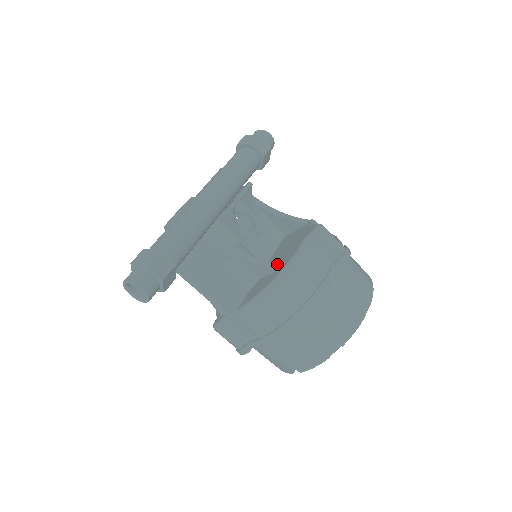
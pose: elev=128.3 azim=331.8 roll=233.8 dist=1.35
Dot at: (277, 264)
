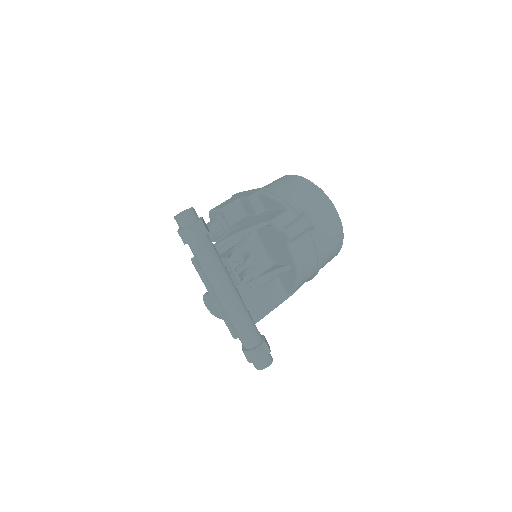
Dot at: (287, 267)
